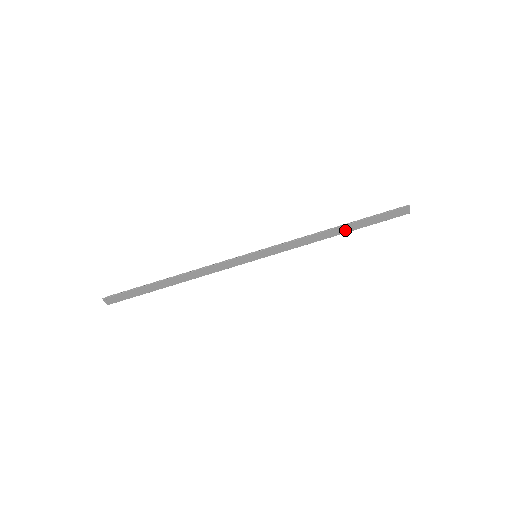
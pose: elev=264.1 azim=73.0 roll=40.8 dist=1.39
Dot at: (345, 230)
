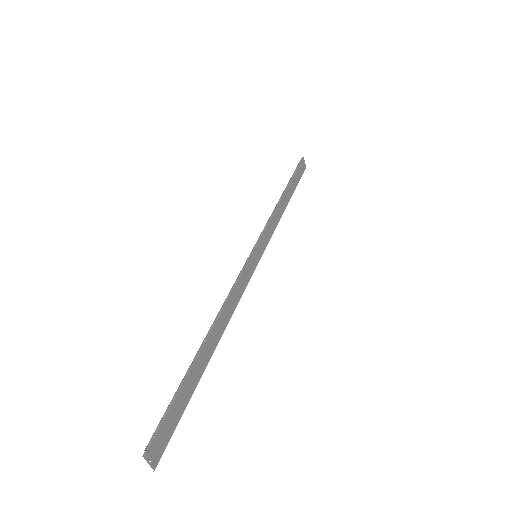
Dot at: (288, 196)
